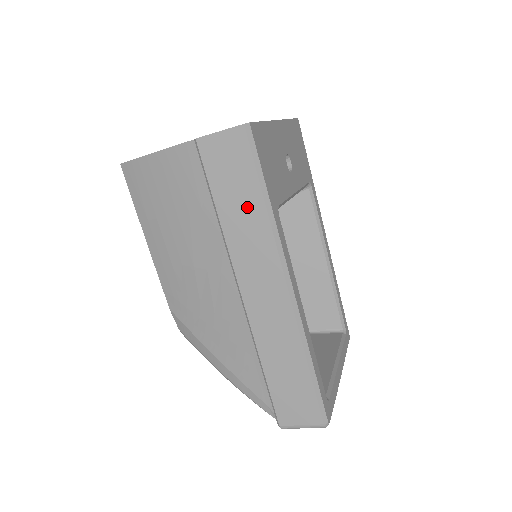
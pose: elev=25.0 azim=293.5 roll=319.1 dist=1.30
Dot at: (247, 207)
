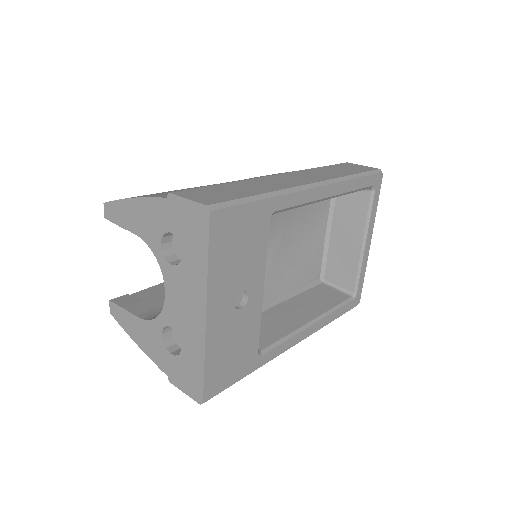
Dot at: occluded
